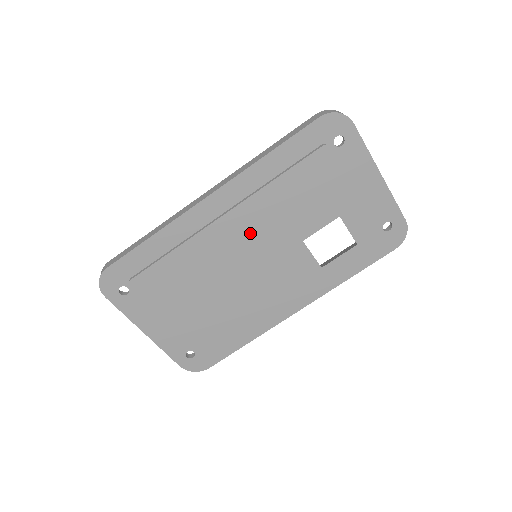
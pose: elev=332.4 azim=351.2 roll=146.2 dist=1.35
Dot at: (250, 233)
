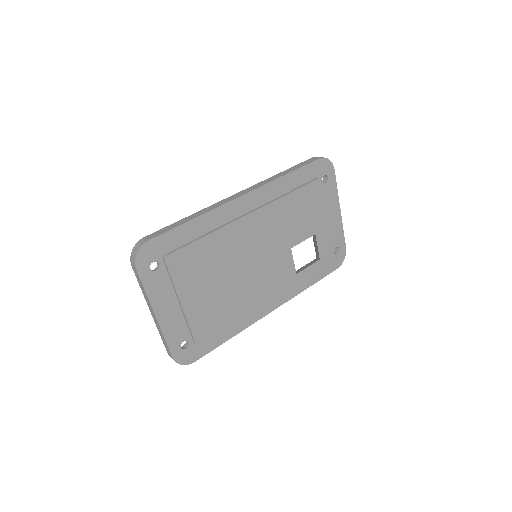
Dot at: (262, 233)
